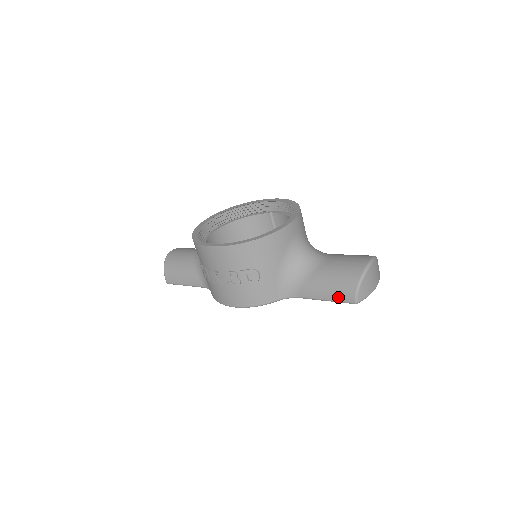
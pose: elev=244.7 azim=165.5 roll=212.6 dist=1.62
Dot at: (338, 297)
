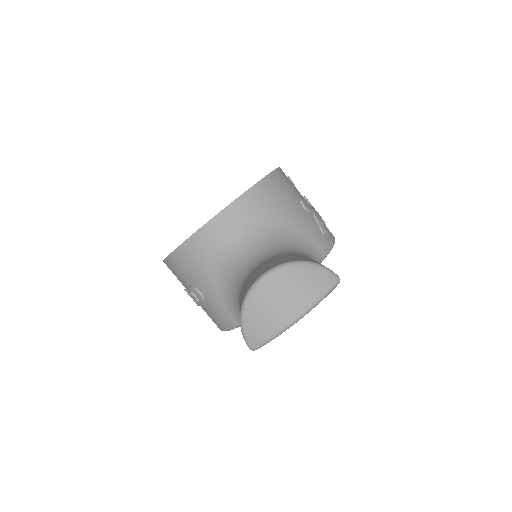
Dot at: occluded
